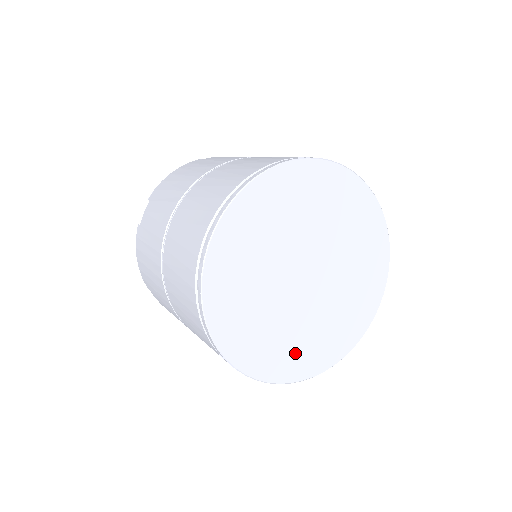
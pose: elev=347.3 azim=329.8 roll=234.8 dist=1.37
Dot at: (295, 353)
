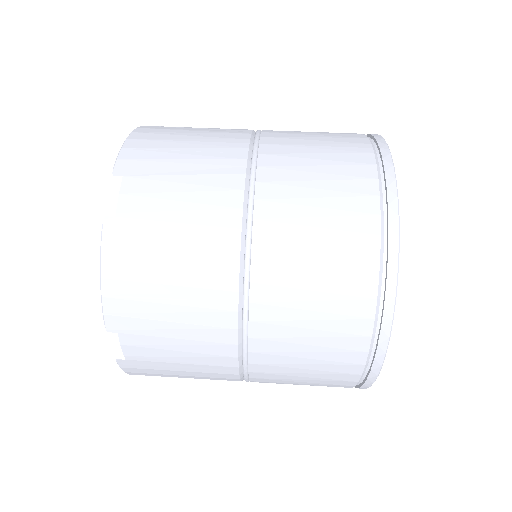
Dot at: occluded
